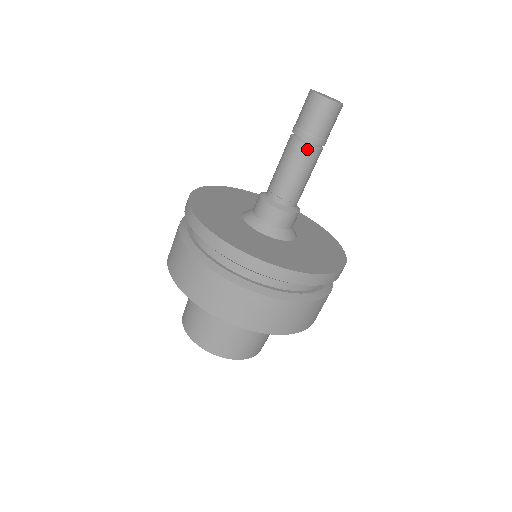
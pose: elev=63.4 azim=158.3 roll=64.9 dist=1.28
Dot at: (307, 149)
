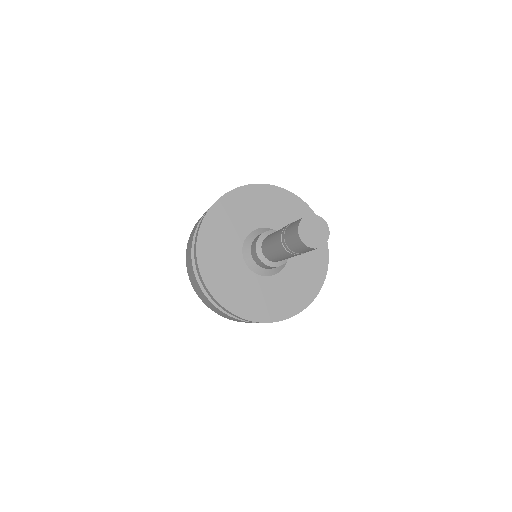
Dot at: (282, 248)
